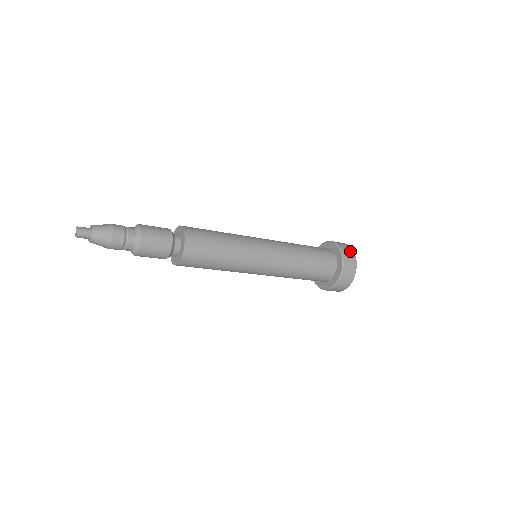
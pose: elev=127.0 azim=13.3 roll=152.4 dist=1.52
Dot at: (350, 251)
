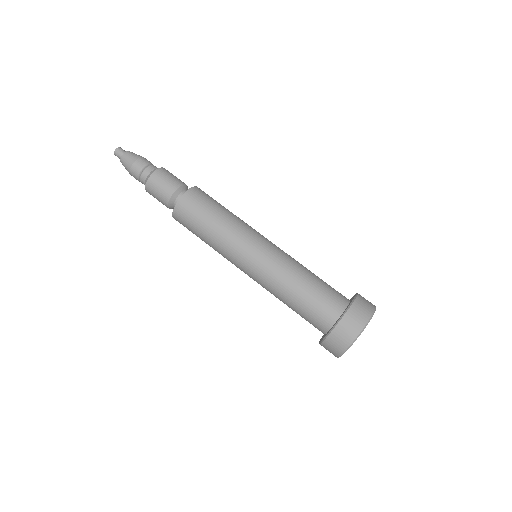
Dot at: (370, 302)
